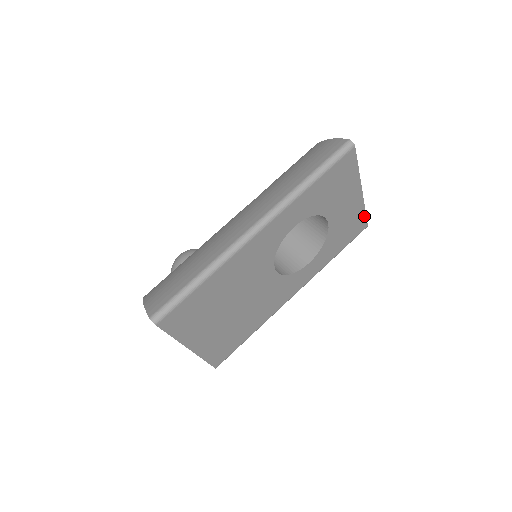
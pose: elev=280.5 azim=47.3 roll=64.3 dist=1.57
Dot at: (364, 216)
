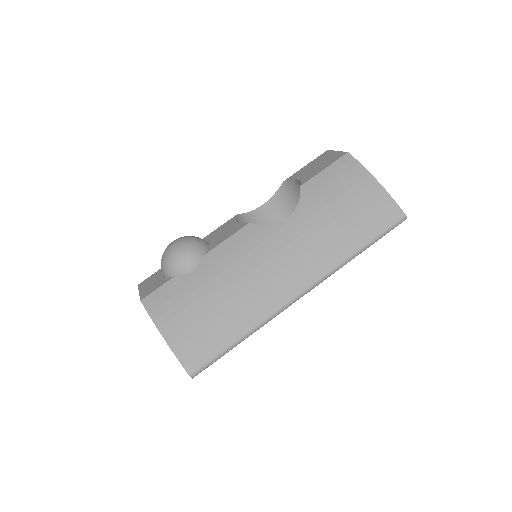
Dot at: occluded
